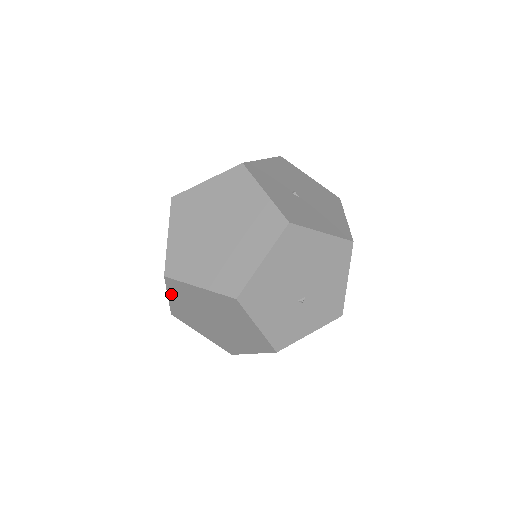
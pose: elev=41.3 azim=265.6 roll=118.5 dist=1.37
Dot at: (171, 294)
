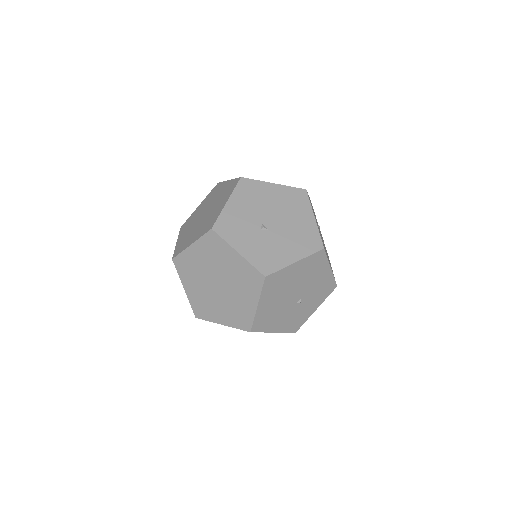
Dot at: occluded
